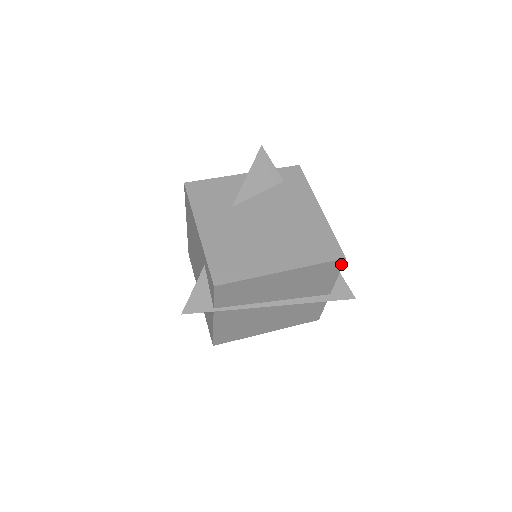
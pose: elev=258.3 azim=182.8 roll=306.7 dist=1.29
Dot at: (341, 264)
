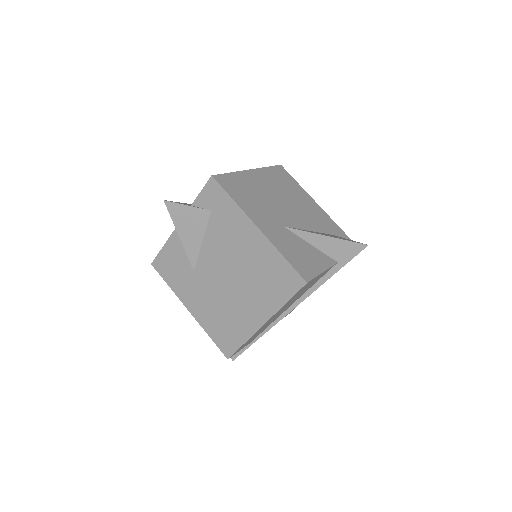
Dot at: (310, 281)
